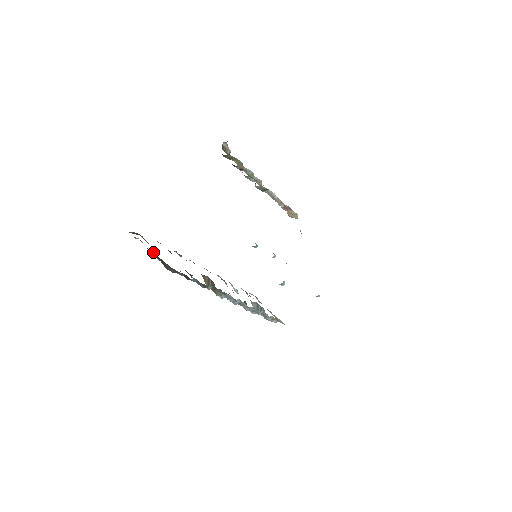
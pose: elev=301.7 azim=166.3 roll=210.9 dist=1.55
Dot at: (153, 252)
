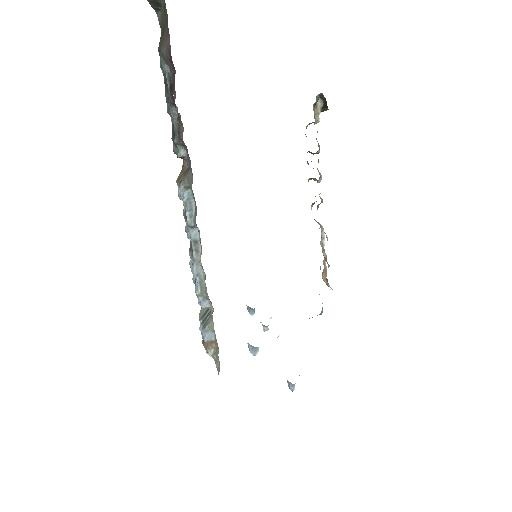
Dot at: (164, 16)
